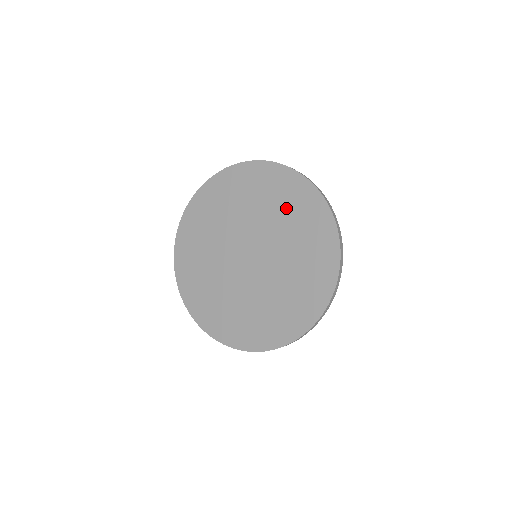
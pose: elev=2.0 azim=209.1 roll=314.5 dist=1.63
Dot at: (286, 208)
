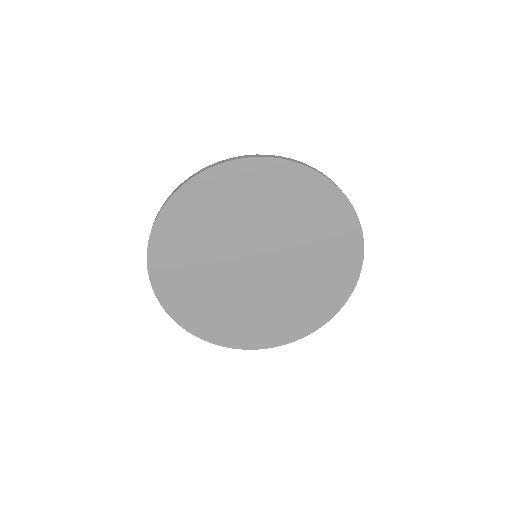
Dot at: (301, 211)
